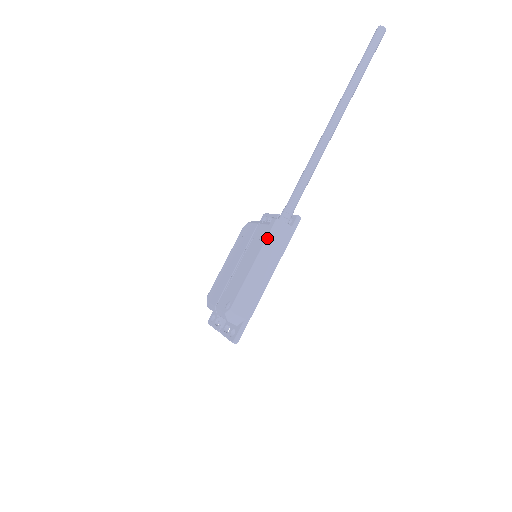
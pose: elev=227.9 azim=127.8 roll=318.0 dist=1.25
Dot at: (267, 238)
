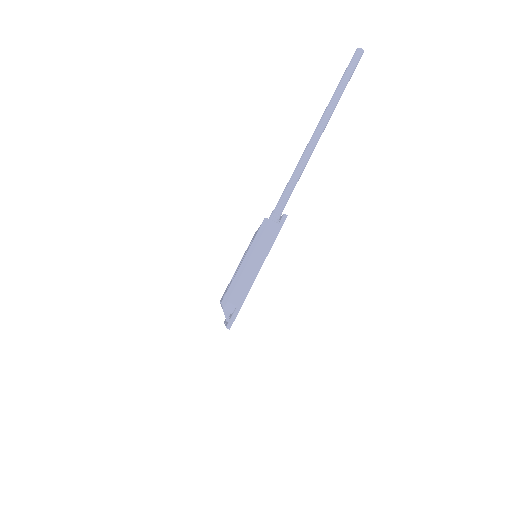
Dot at: (256, 235)
